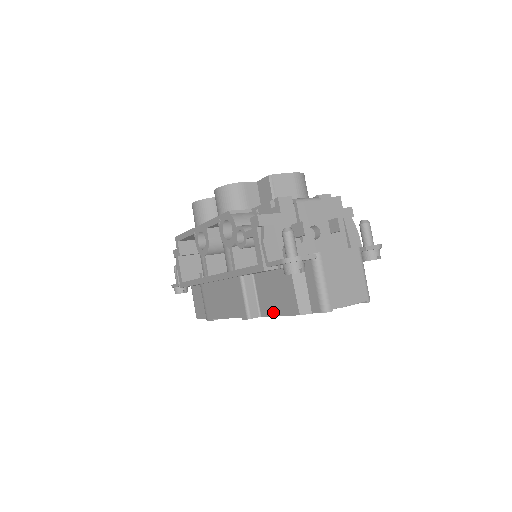
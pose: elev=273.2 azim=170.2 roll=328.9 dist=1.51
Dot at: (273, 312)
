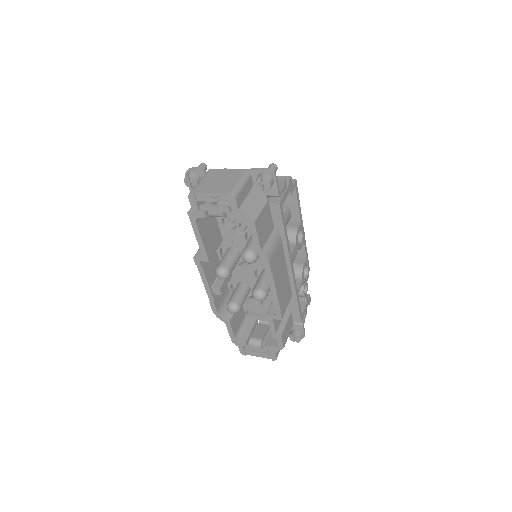
Dot at: (198, 239)
